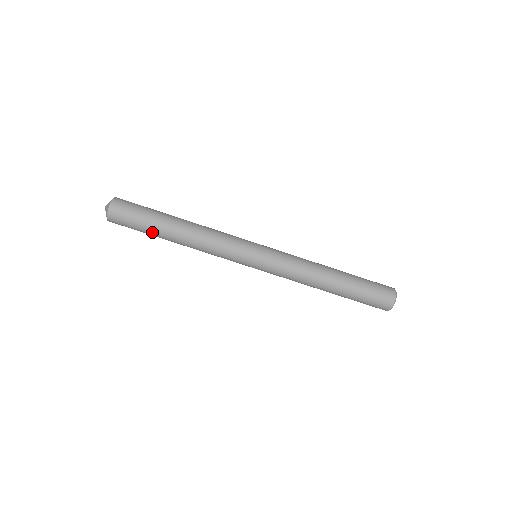
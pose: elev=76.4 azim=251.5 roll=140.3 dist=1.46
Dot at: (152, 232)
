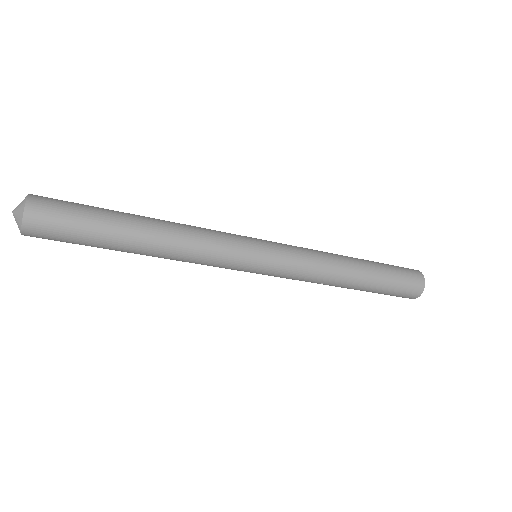
Dot at: (102, 247)
